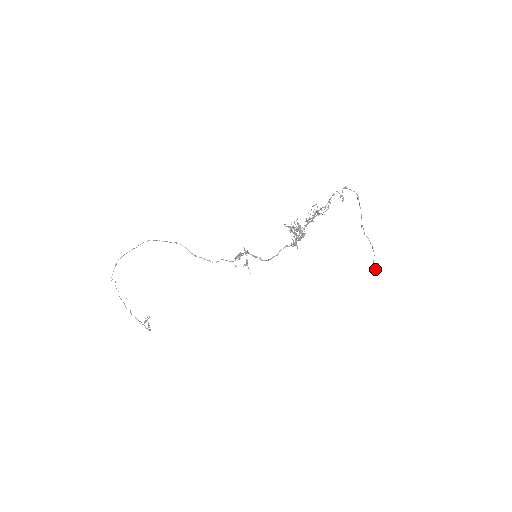
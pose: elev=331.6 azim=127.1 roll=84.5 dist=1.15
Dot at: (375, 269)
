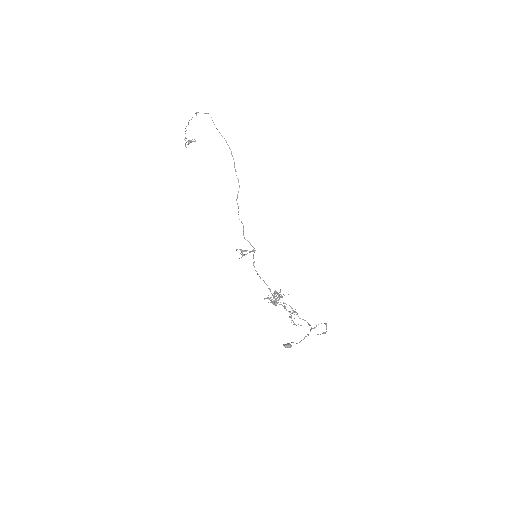
Dot at: (286, 346)
